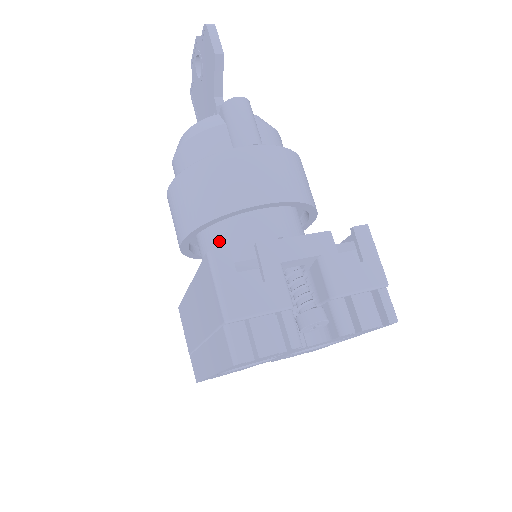
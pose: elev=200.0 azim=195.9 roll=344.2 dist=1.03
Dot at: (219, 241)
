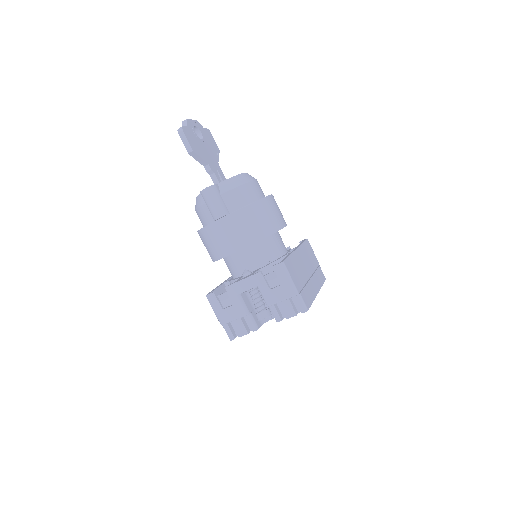
Dot at: (226, 264)
